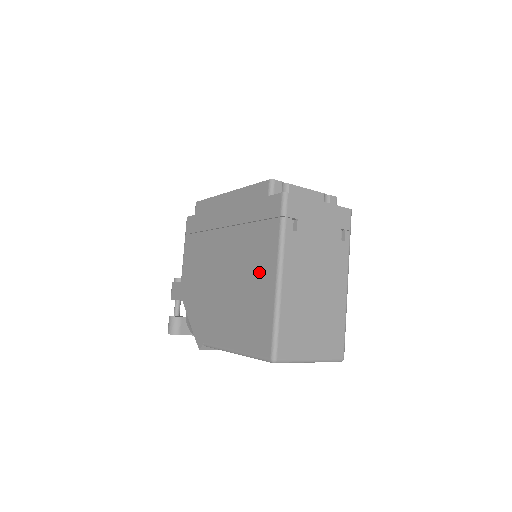
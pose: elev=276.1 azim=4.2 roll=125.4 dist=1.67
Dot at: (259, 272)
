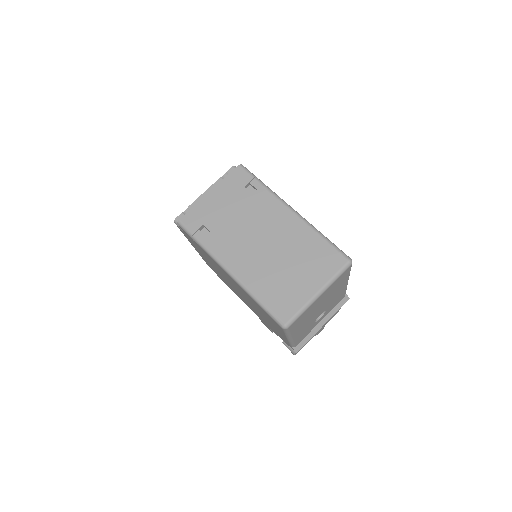
Dot at: (230, 279)
